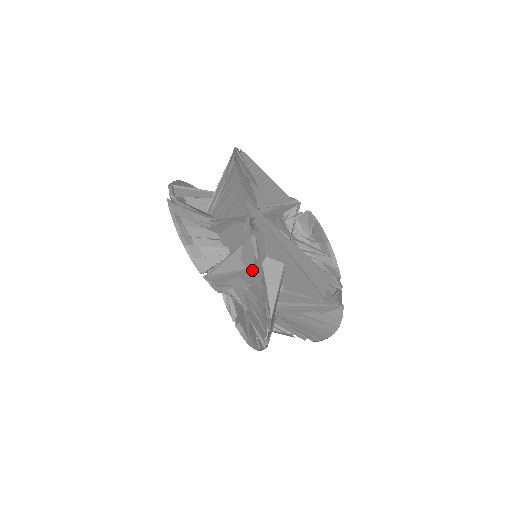
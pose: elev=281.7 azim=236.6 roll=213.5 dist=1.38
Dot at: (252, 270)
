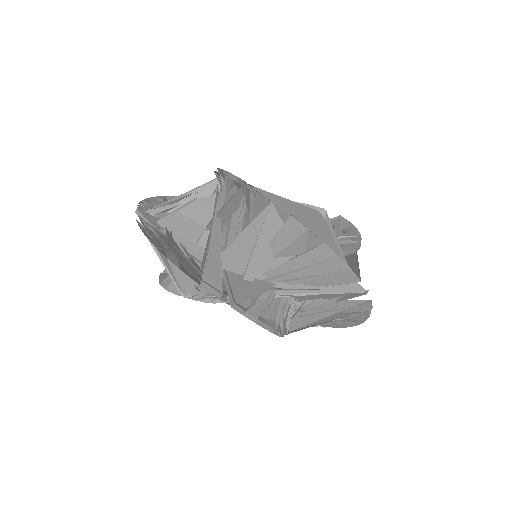
Dot at: (352, 314)
